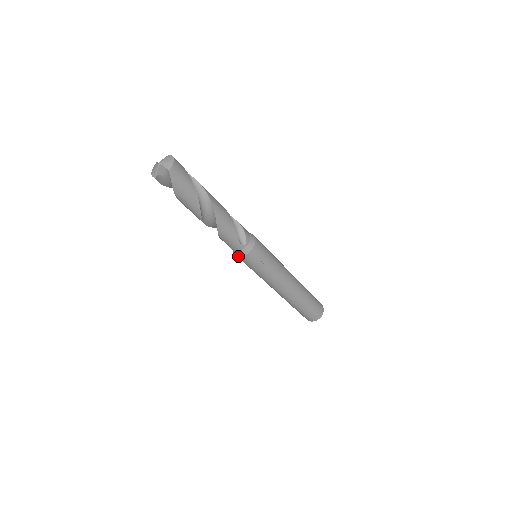
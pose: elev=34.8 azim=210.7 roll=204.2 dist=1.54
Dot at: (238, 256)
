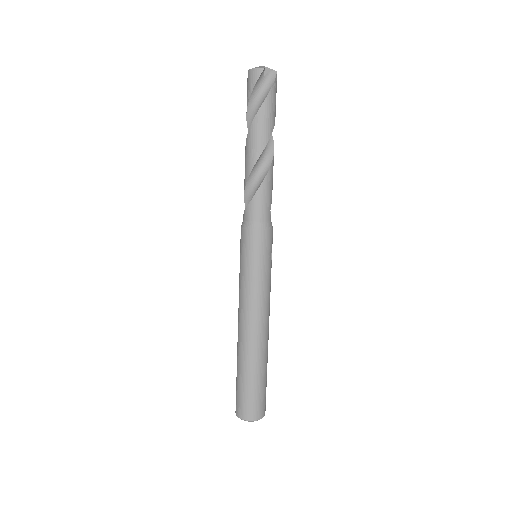
Dot at: (258, 231)
